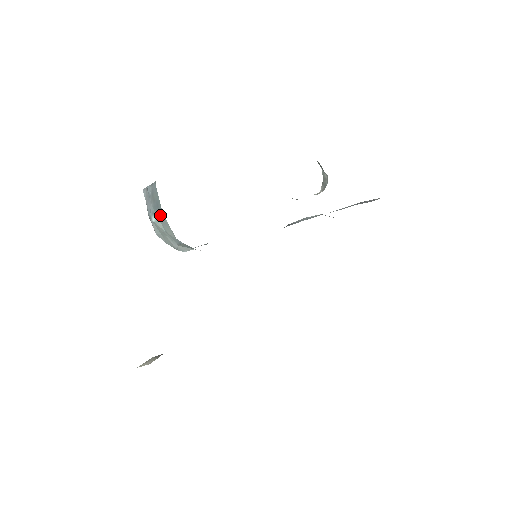
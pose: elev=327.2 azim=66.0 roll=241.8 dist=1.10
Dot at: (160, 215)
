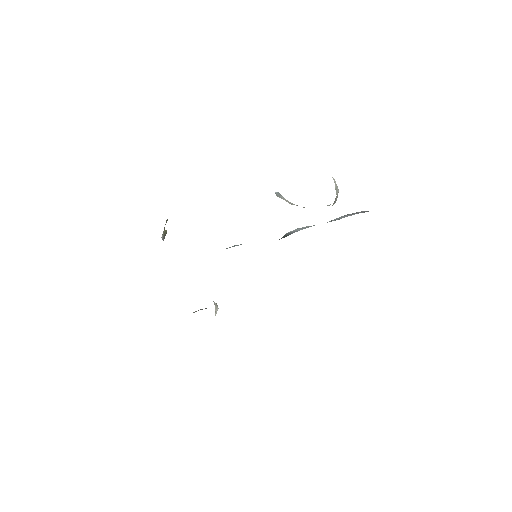
Dot at: occluded
